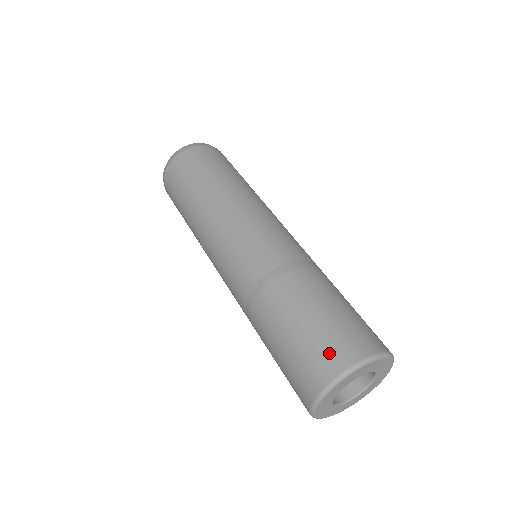
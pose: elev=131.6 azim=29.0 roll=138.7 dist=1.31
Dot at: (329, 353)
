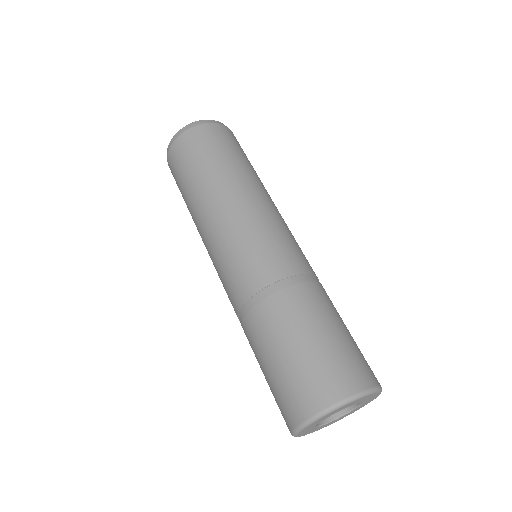
Dot at: (352, 369)
